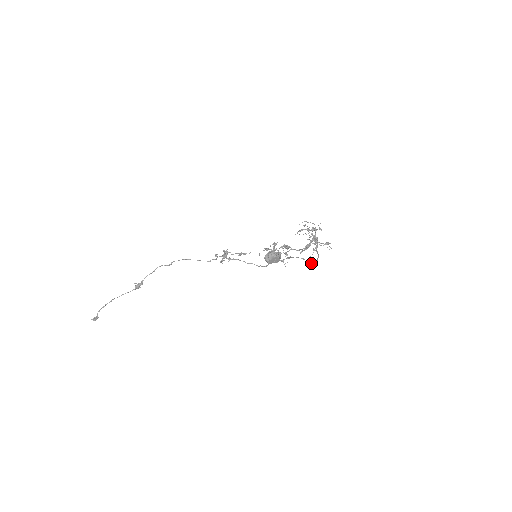
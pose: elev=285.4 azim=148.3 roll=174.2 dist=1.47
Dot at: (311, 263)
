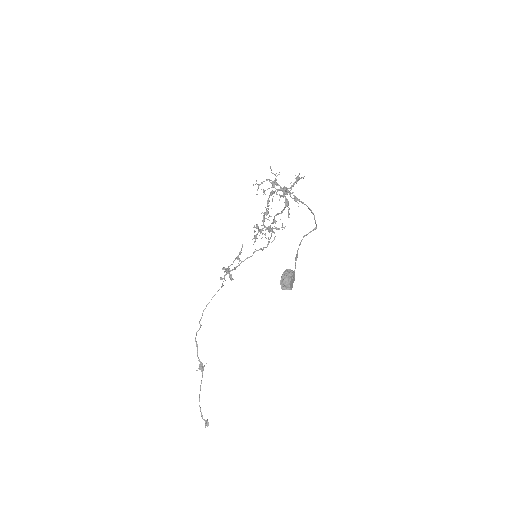
Dot at: occluded
